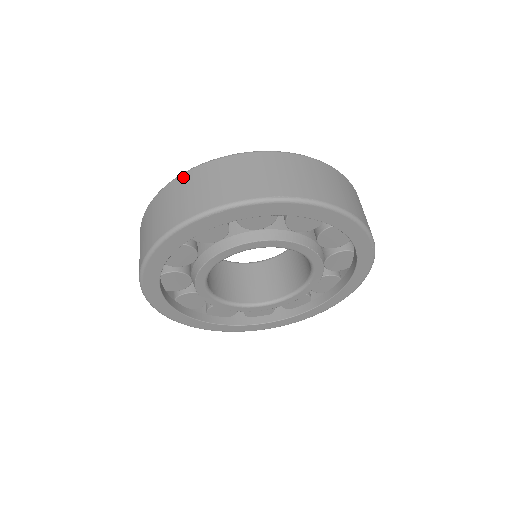
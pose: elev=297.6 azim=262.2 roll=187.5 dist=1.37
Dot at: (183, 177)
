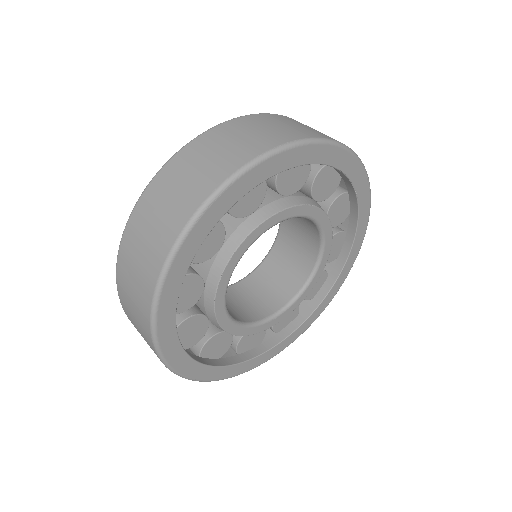
Dot at: (142, 202)
